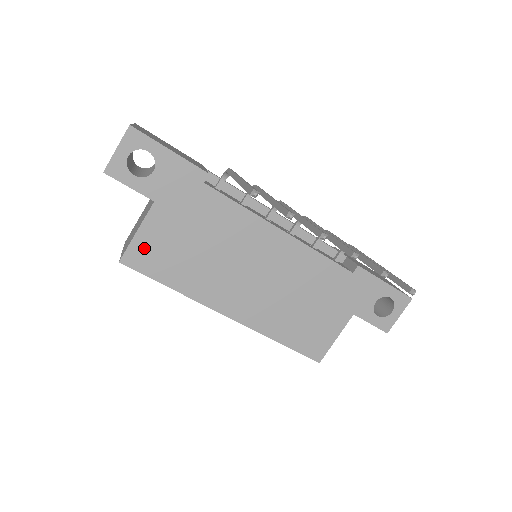
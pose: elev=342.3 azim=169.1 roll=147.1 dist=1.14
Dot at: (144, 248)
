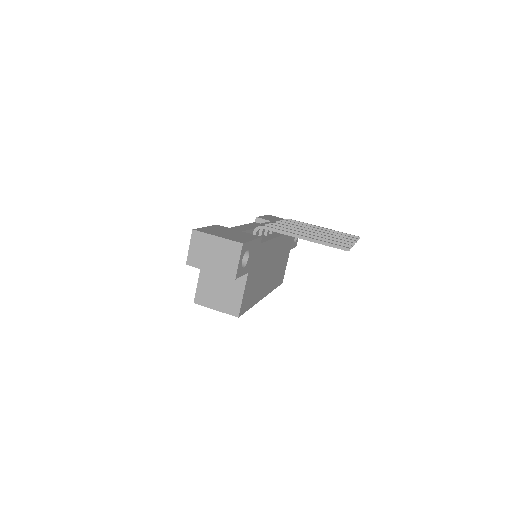
Dot at: (245, 300)
